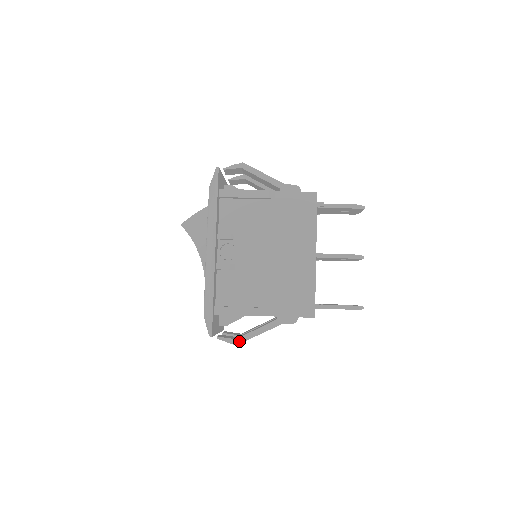
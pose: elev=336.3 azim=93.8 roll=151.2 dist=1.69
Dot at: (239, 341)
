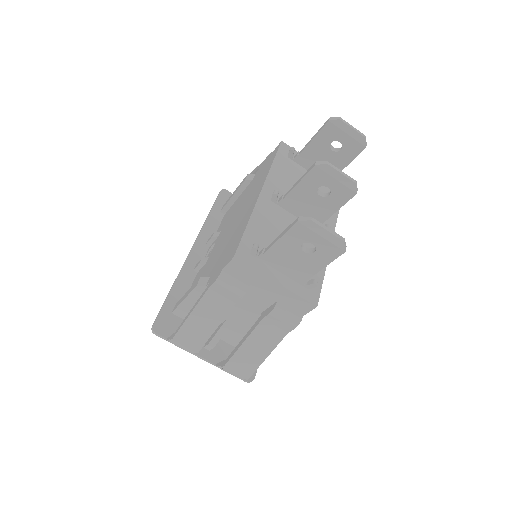
Dot at: (176, 332)
